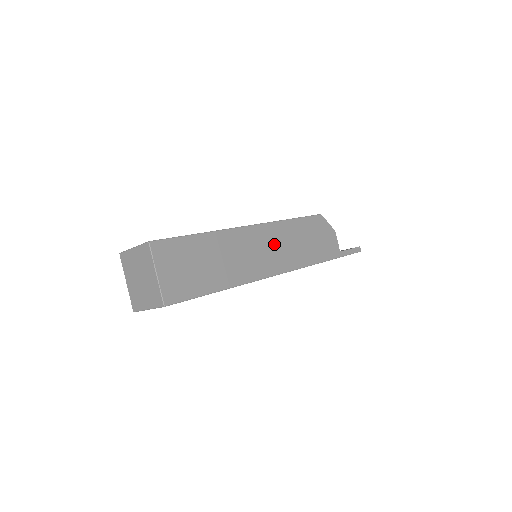
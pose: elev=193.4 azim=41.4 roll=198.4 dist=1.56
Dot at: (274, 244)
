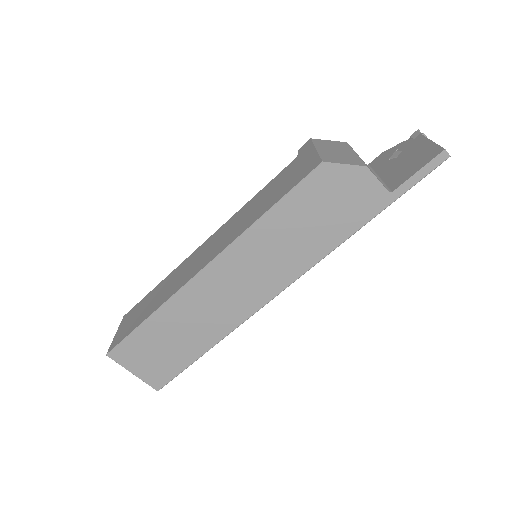
Dot at: (250, 267)
